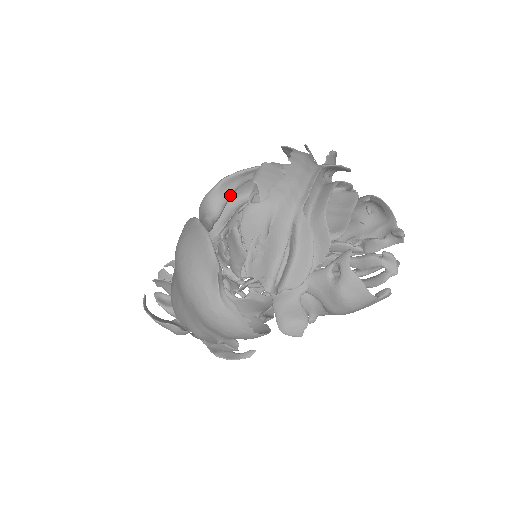
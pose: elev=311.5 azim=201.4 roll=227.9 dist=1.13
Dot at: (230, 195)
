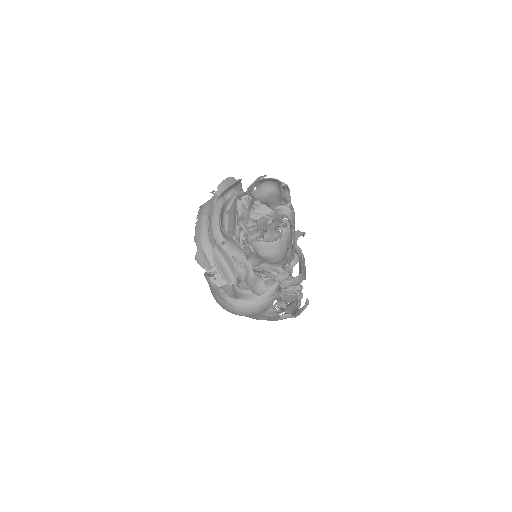
Dot at: occluded
